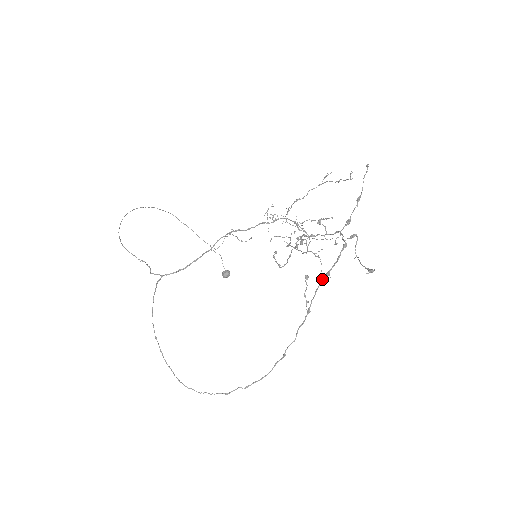
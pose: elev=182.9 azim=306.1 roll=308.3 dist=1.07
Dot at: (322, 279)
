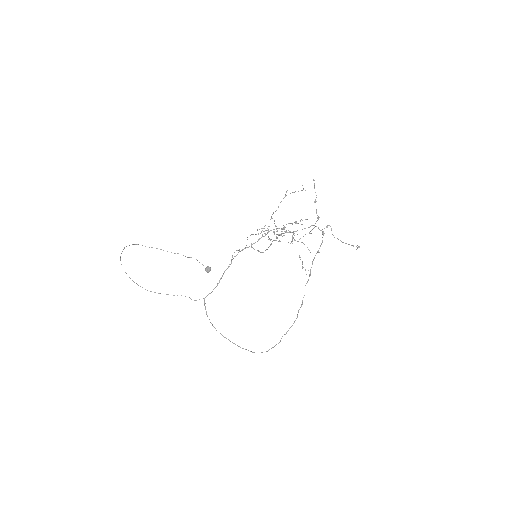
Dot at: occluded
